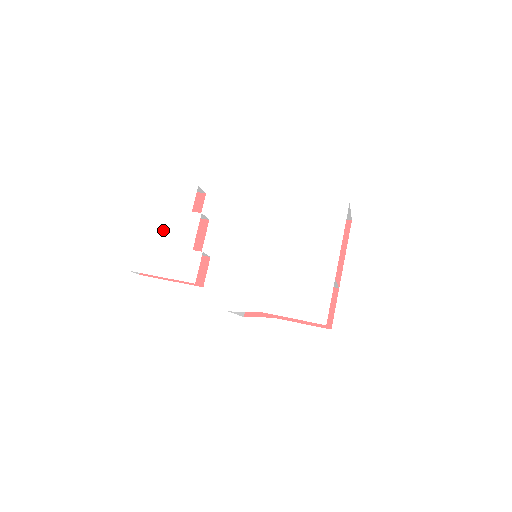
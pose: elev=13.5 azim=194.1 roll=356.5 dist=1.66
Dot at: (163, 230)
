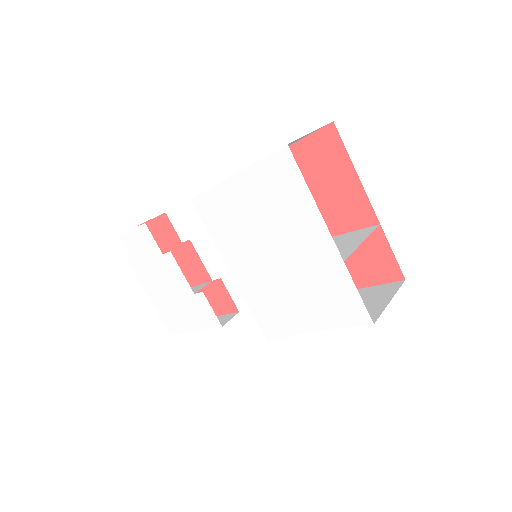
Dot at: (160, 285)
